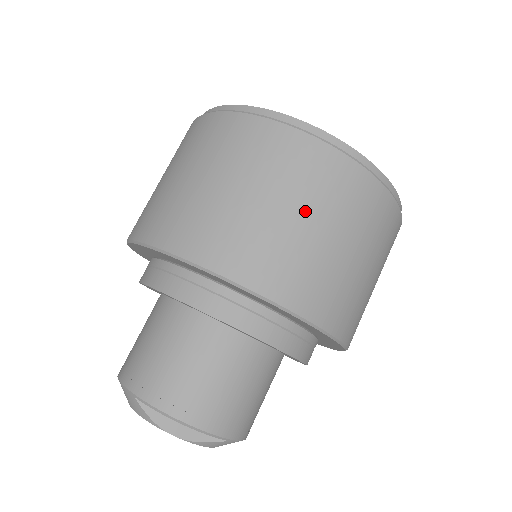
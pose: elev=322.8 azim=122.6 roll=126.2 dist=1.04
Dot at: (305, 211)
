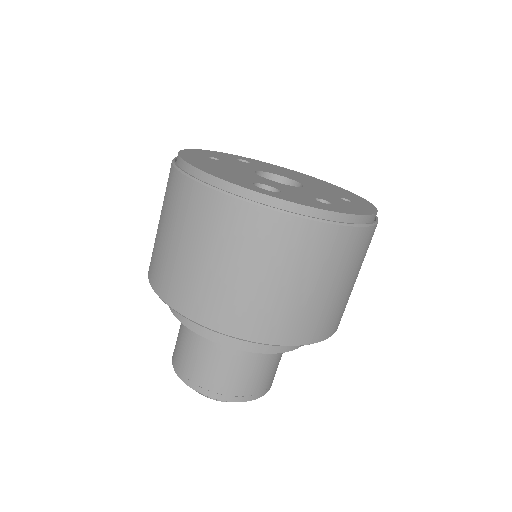
Dot at: (311, 281)
